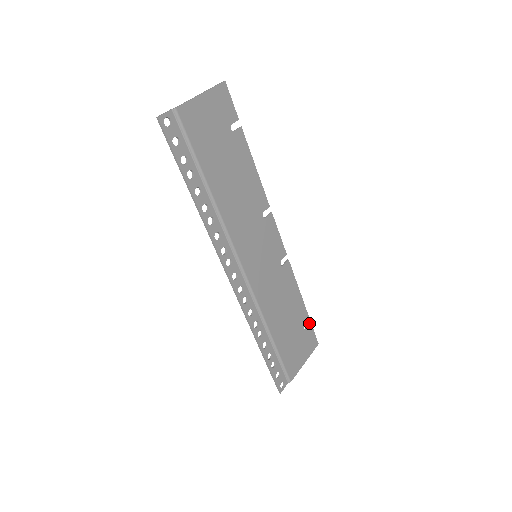
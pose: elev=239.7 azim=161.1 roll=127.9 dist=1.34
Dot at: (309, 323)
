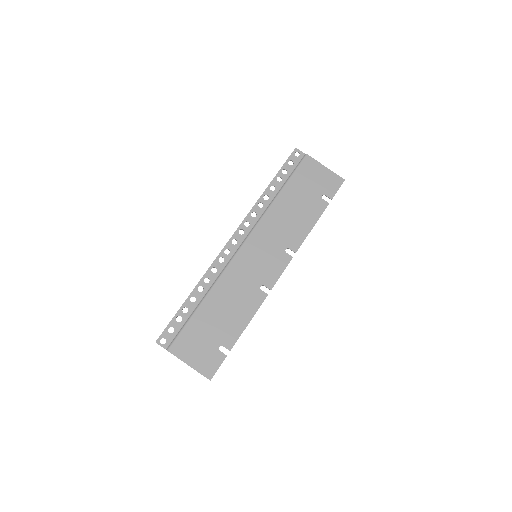
Dot at: occluded
